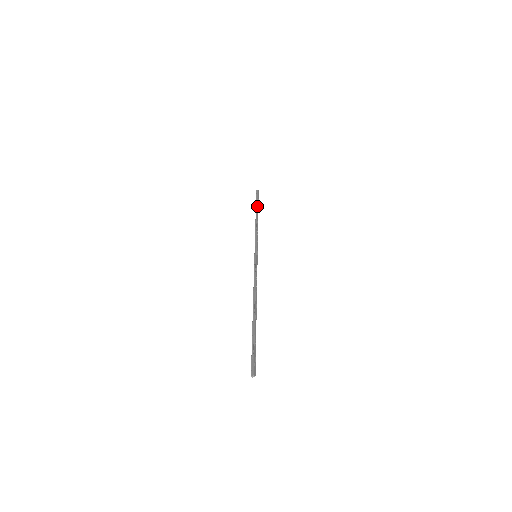
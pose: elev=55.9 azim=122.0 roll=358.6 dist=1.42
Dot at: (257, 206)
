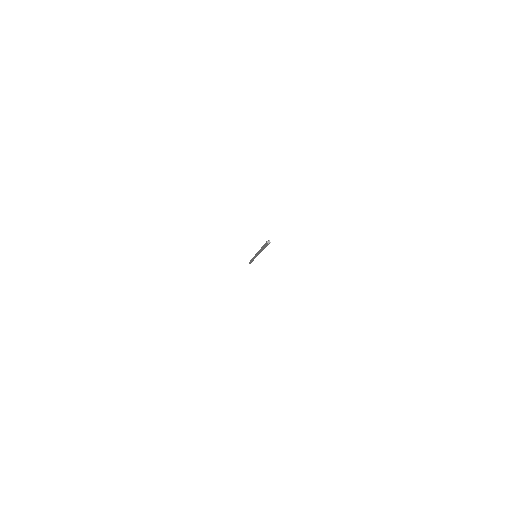
Dot at: occluded
